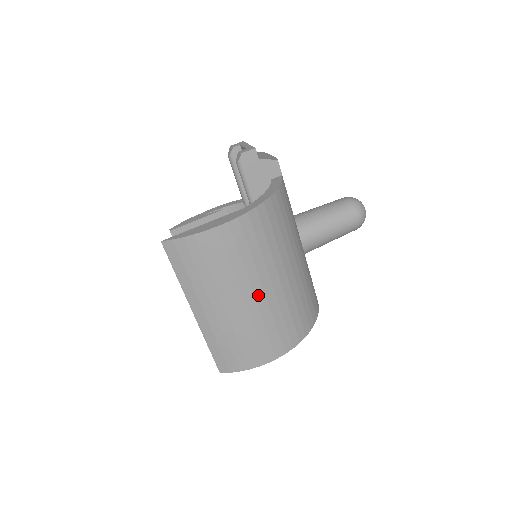
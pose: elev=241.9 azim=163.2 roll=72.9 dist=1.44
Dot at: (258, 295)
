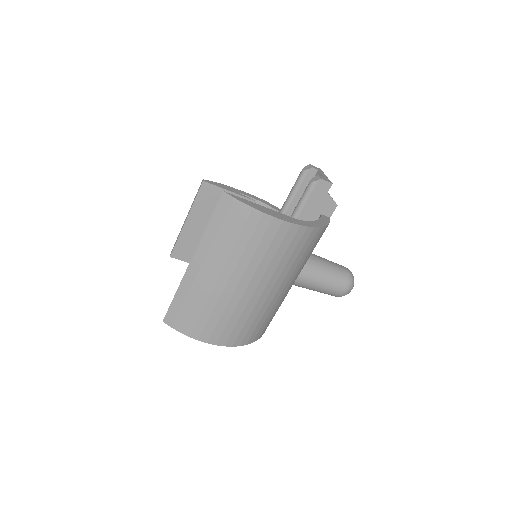
Dot at: (250, 288)
